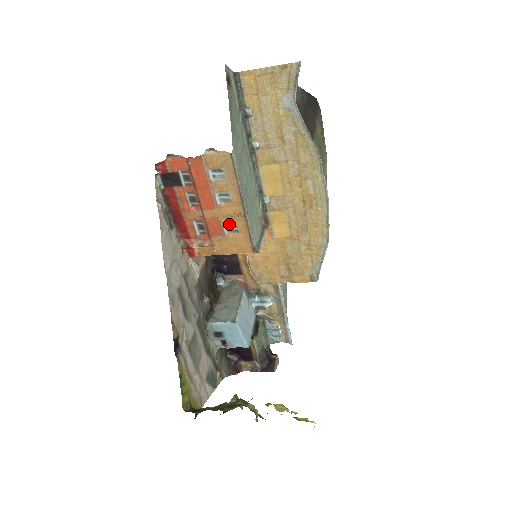
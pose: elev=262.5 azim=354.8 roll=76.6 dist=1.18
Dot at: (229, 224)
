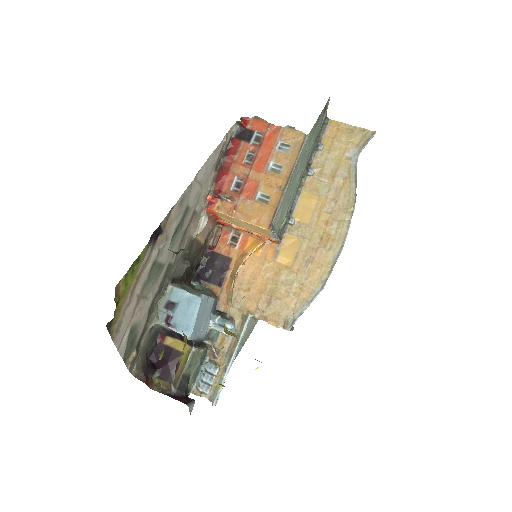
Dot at: (264, 193)
